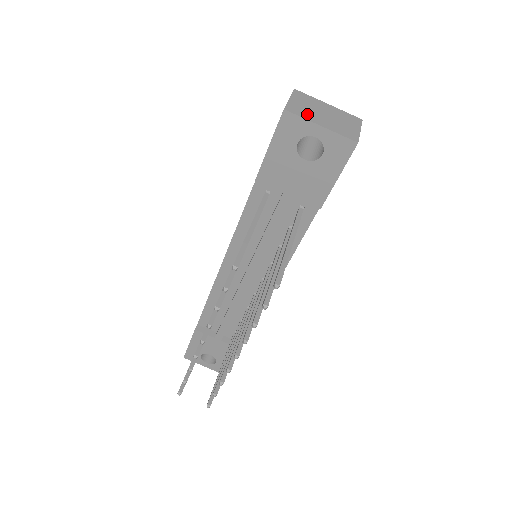
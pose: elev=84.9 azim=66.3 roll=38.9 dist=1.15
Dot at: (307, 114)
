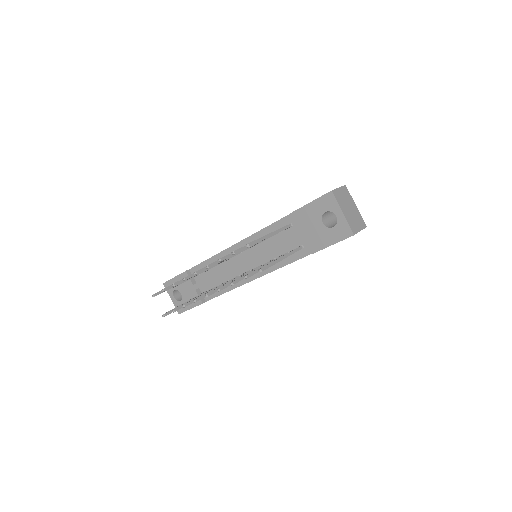
Dot at: (341, 202)
